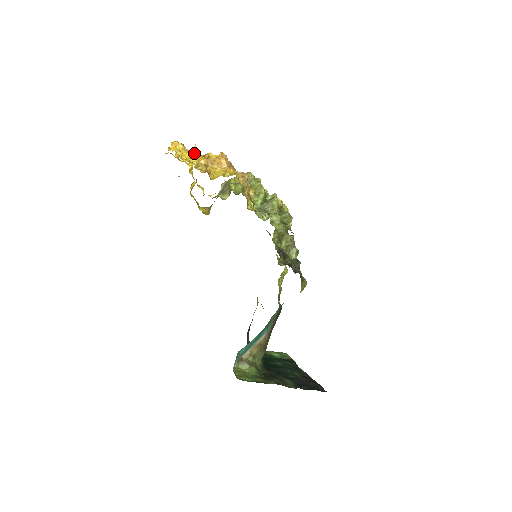
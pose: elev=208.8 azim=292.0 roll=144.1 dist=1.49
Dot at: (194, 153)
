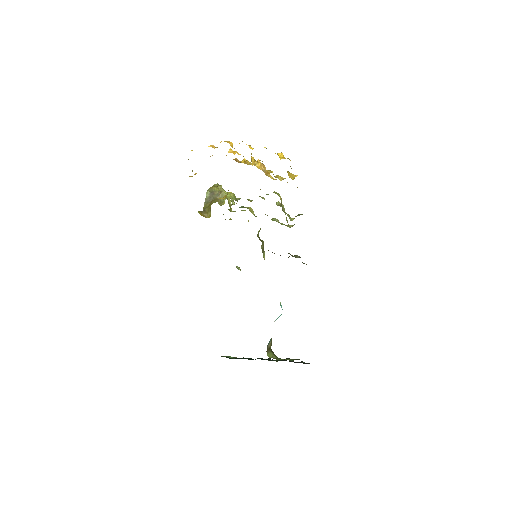
Dot at: occluded
